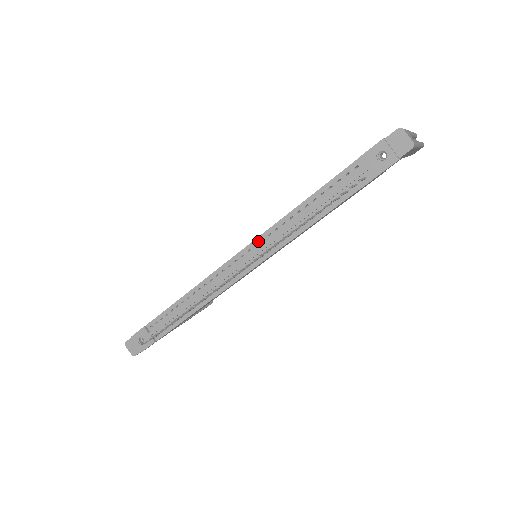
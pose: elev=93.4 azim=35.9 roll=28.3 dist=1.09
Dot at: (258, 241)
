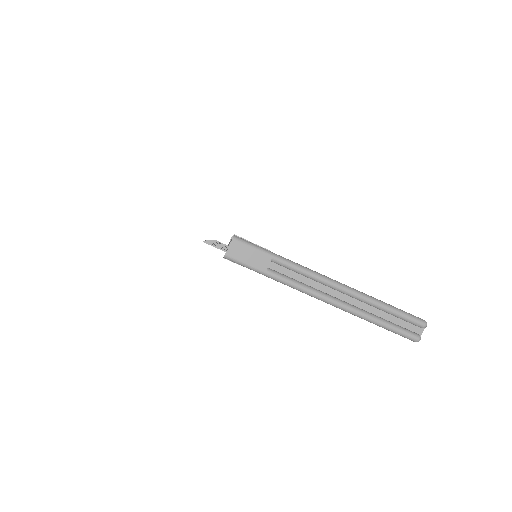
Dot at: occluded
